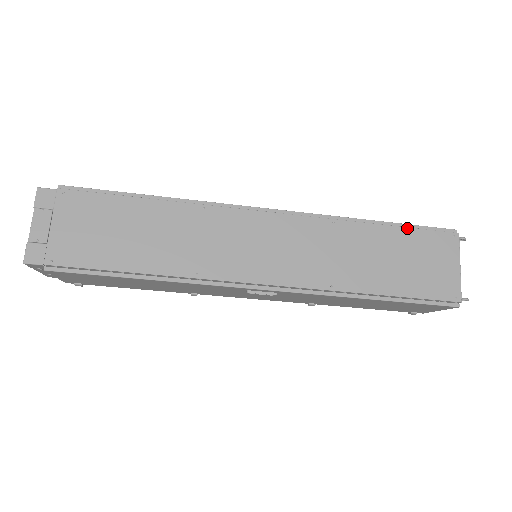
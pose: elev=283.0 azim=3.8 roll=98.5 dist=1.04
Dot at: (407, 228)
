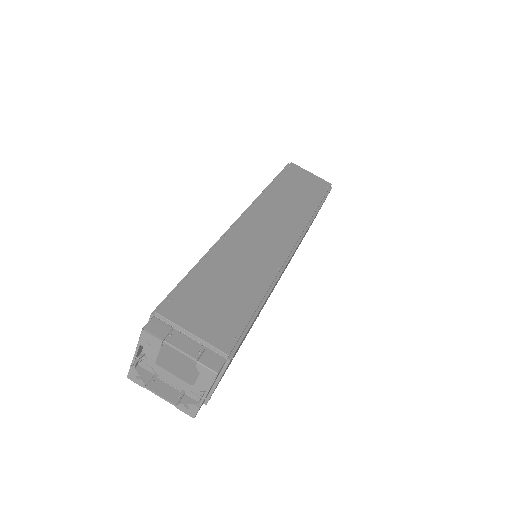
Dot at: occluded
